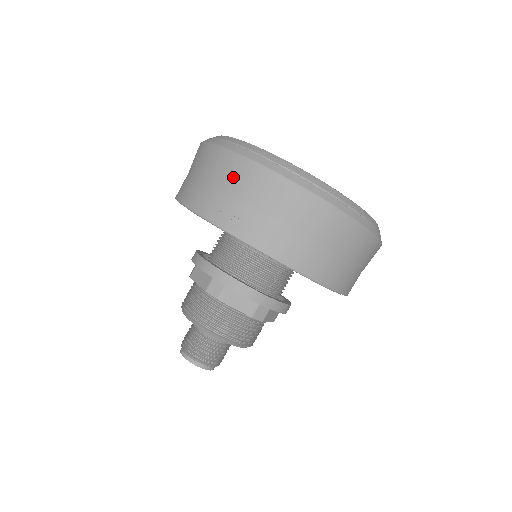
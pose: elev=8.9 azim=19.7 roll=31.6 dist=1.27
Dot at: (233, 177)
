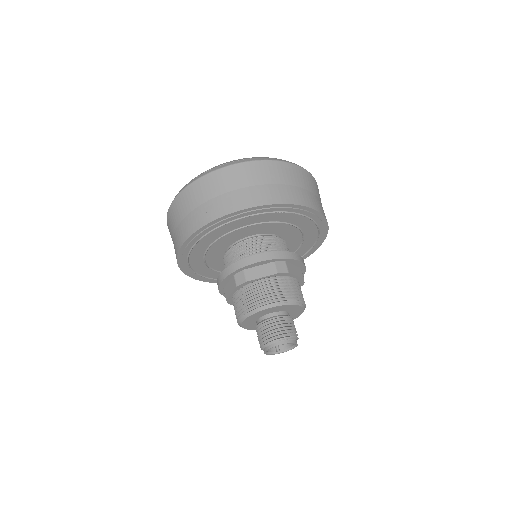
Dot at: (187, 202)
